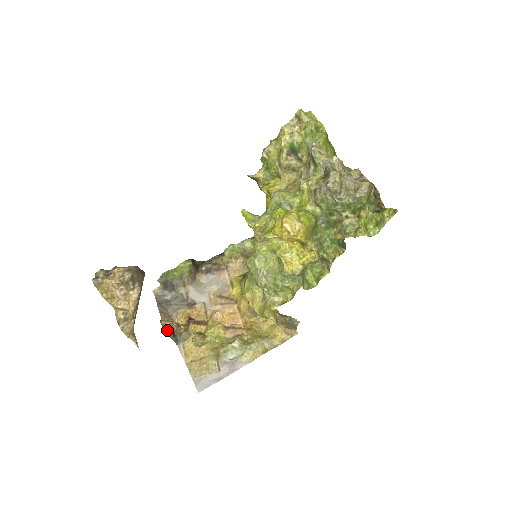
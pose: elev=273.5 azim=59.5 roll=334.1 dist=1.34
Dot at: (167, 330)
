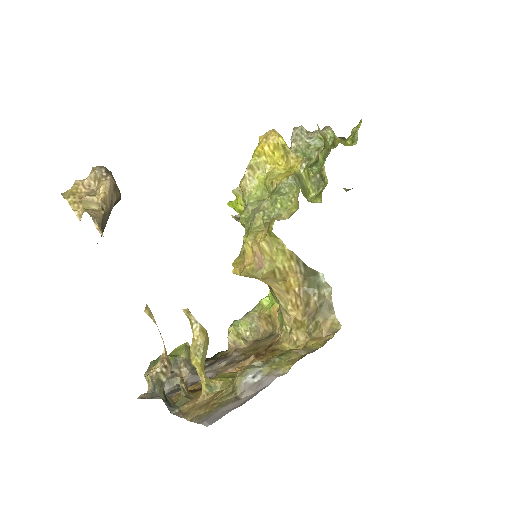
Dot at: (153, 369)
